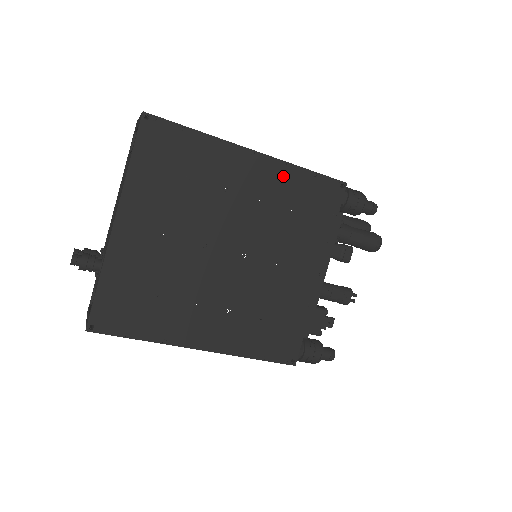
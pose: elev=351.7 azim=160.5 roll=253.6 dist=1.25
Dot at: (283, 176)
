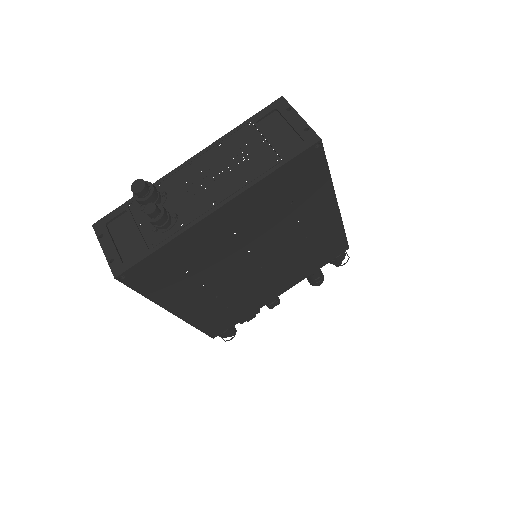
Dot at: (331, 229)
